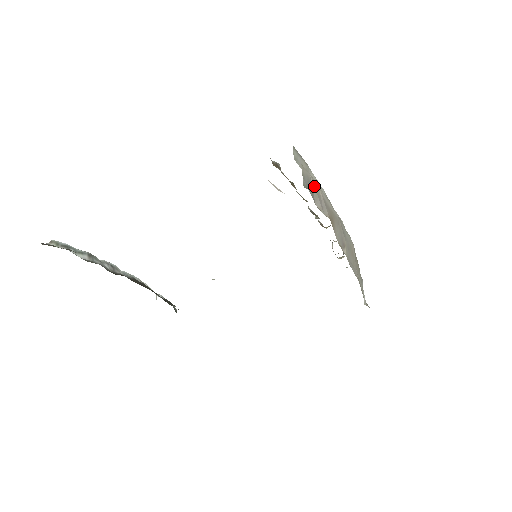
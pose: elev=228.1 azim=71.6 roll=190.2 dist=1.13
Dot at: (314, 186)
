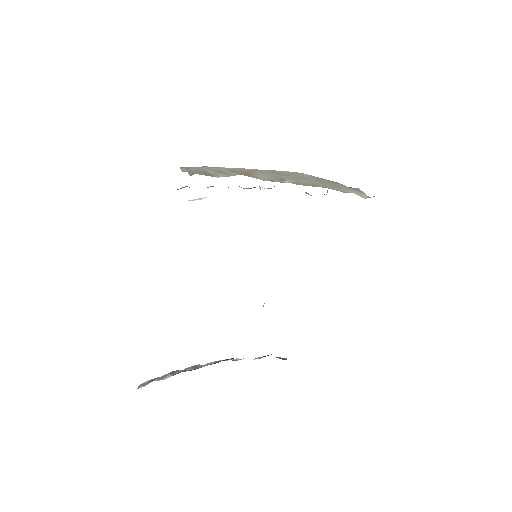
Dot at: (210, 170)
